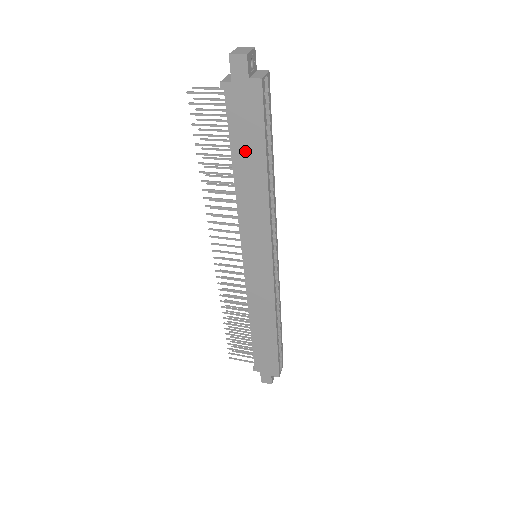
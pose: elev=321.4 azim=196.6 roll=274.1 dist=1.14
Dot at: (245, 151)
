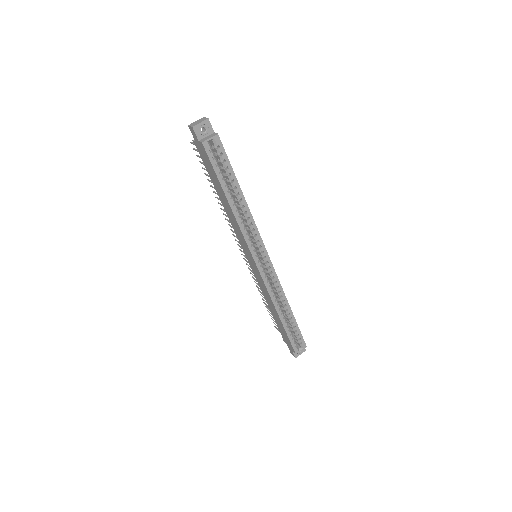
Dot at: (216, 185)
